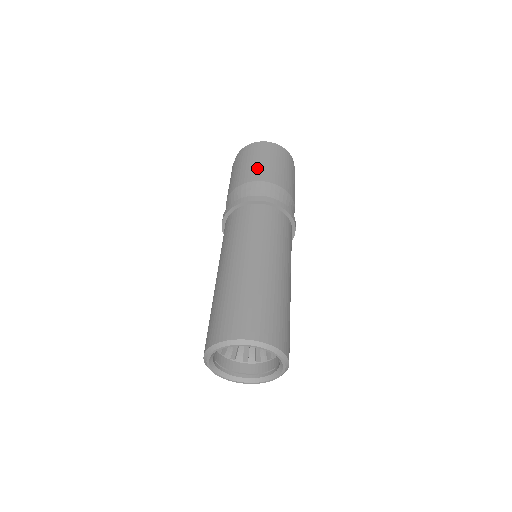
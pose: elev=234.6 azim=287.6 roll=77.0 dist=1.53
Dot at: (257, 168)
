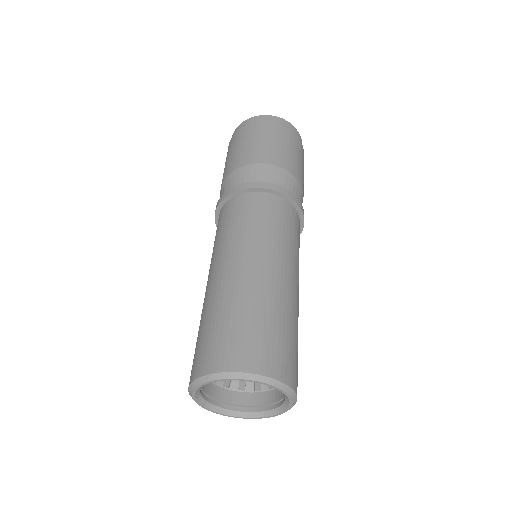
Dot at: (276, 149)
